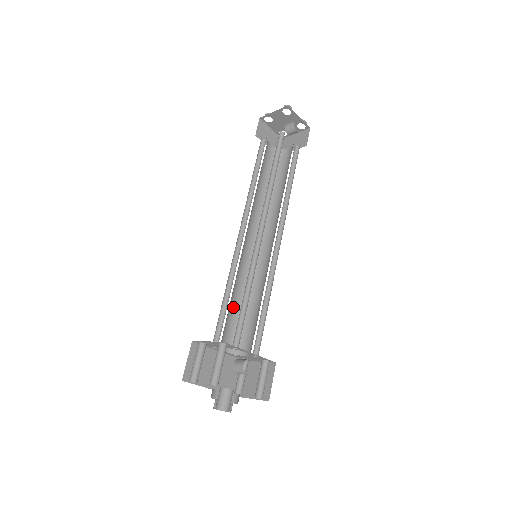
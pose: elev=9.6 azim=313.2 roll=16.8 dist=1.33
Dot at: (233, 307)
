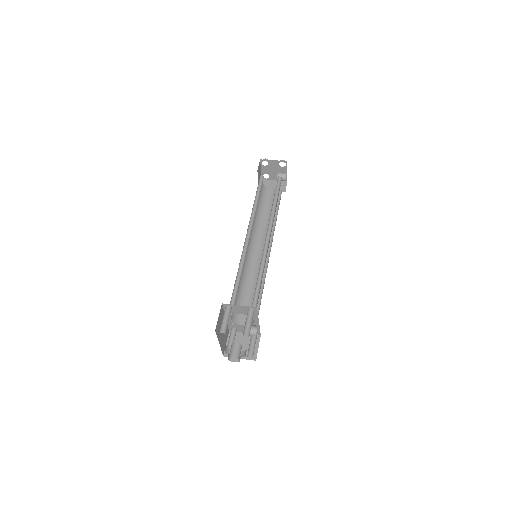
Dot at: occluded
